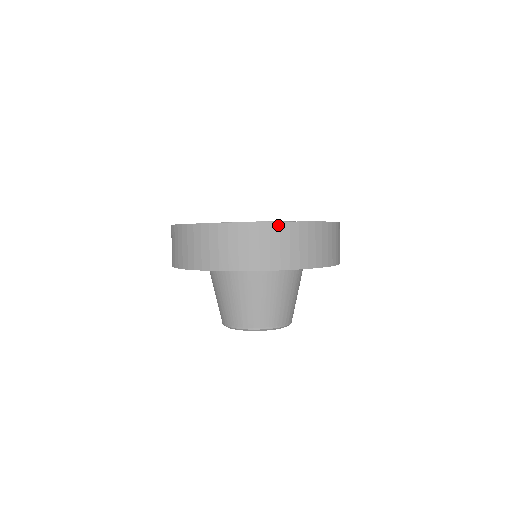
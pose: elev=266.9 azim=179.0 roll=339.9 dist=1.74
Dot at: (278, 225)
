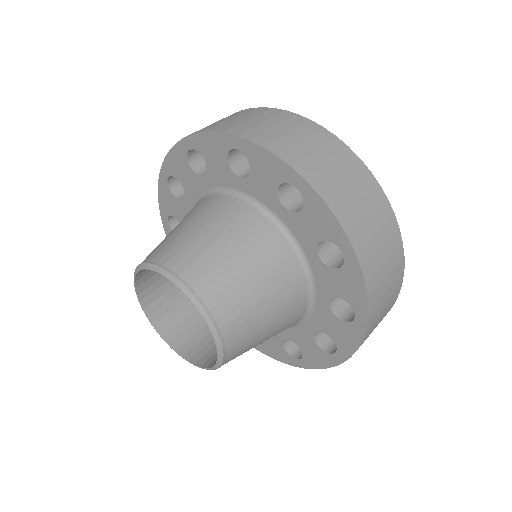
Dot at: (331, 136)
